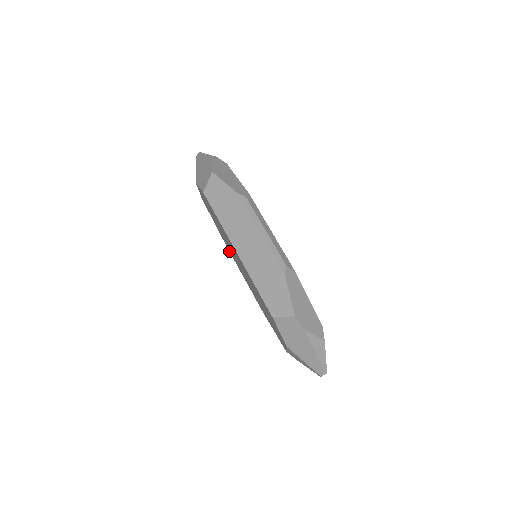
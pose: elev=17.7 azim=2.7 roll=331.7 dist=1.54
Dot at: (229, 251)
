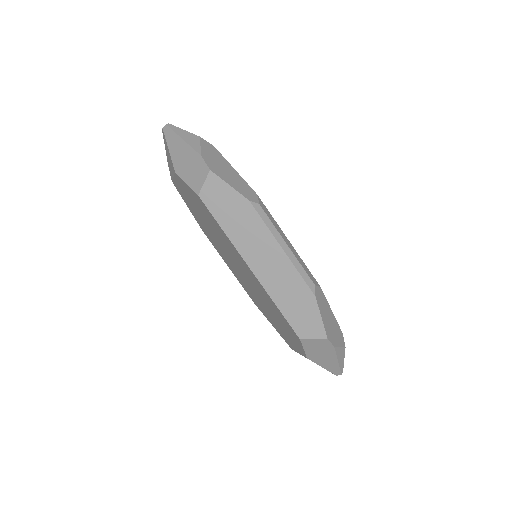
Dot at: occluded
